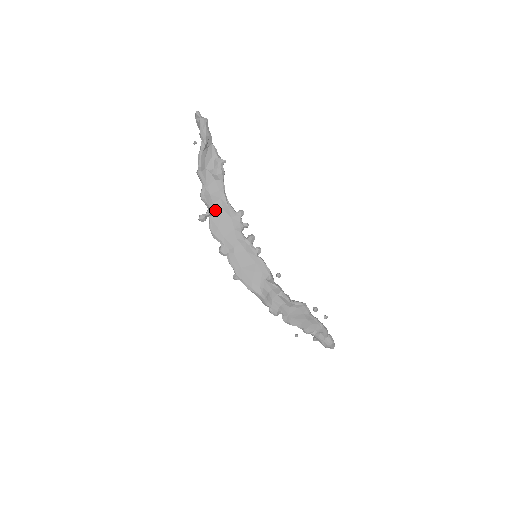
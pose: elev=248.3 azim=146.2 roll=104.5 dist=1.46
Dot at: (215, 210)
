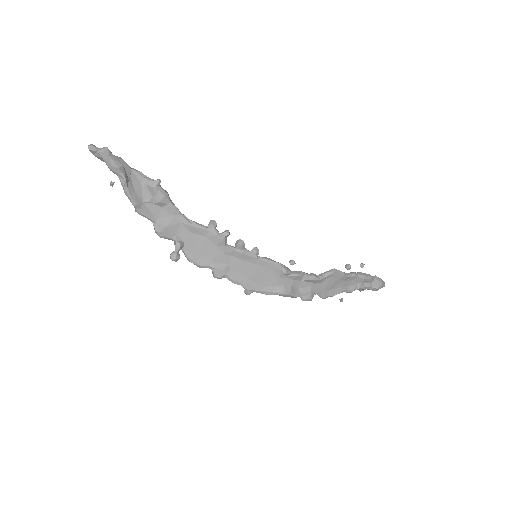
Dot at: (183, 239)
